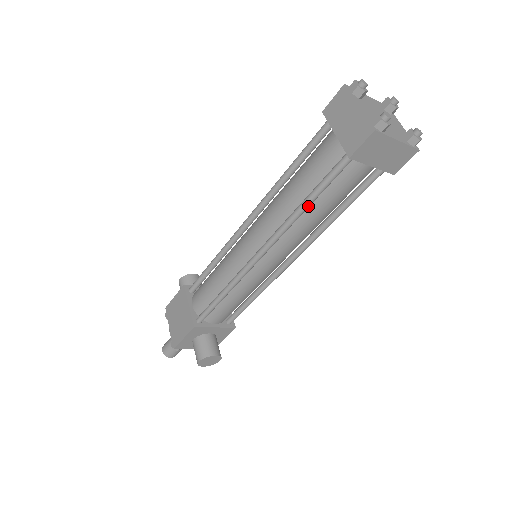
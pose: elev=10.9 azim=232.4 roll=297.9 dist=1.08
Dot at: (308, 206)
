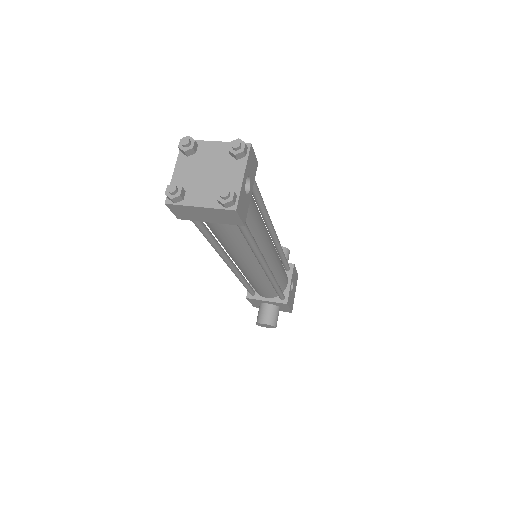
Dot at: (210, 241)
